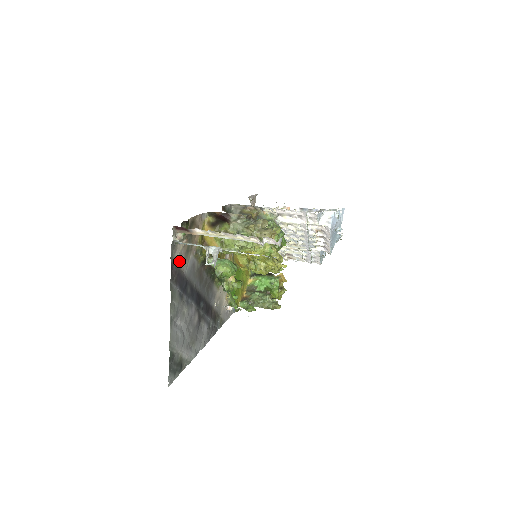
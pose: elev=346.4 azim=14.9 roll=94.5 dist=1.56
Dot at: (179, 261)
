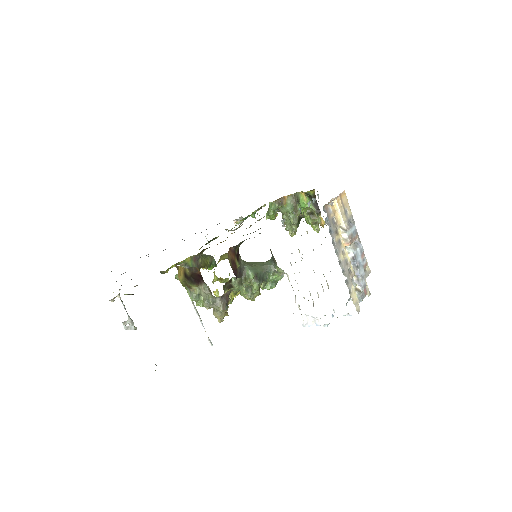
Dot at: occluded
